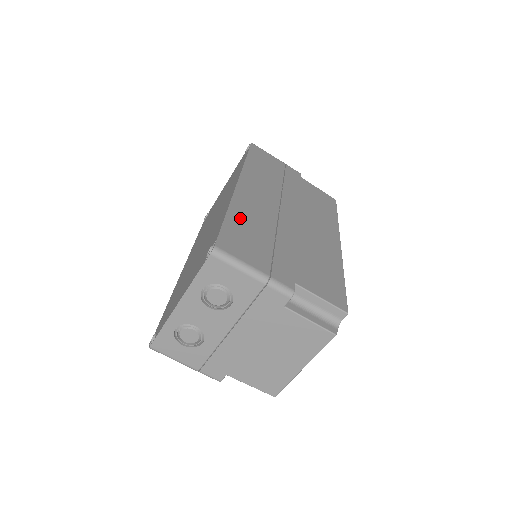
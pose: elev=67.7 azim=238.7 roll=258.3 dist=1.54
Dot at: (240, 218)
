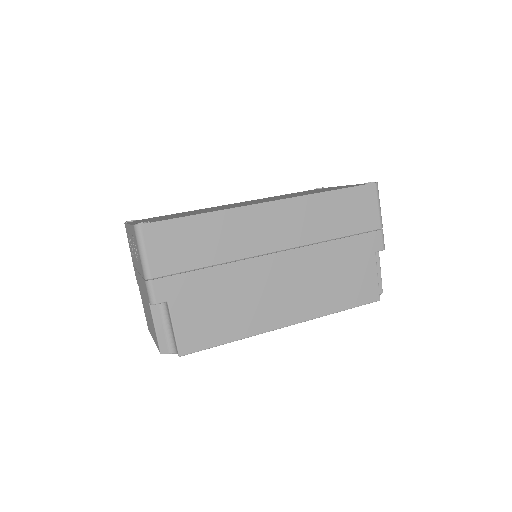
Dot at: (208, 227)
